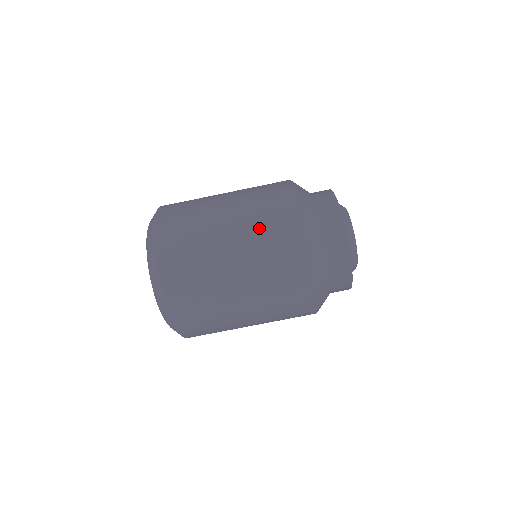
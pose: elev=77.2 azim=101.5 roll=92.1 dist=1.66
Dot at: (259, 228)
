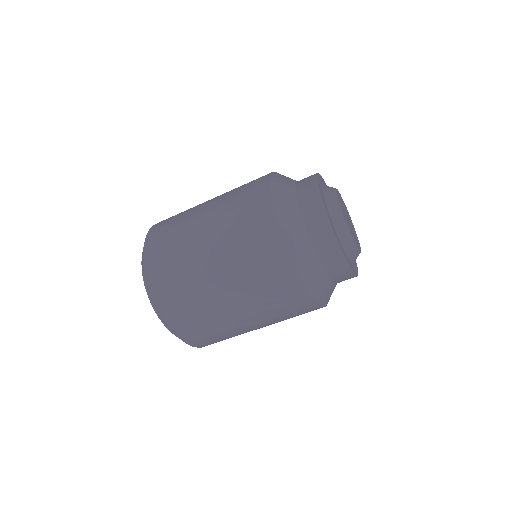
Dot at: (238, 243)
